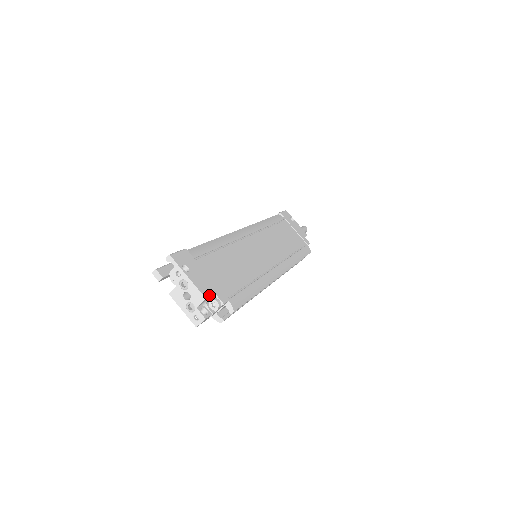
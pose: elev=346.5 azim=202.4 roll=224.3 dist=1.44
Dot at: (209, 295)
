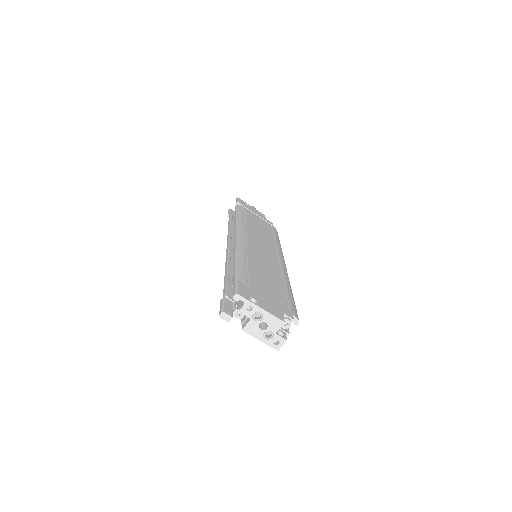
Dot at: (283, 317)
